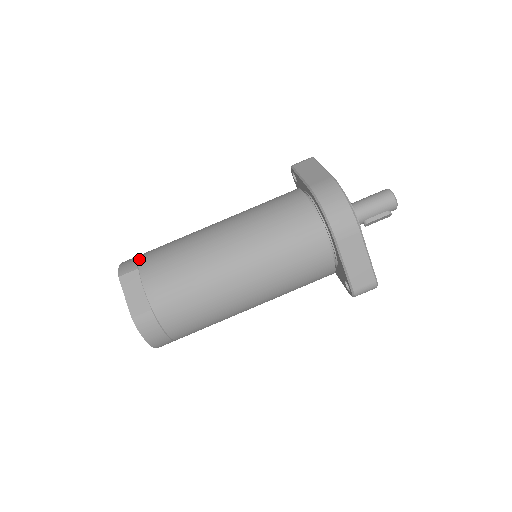
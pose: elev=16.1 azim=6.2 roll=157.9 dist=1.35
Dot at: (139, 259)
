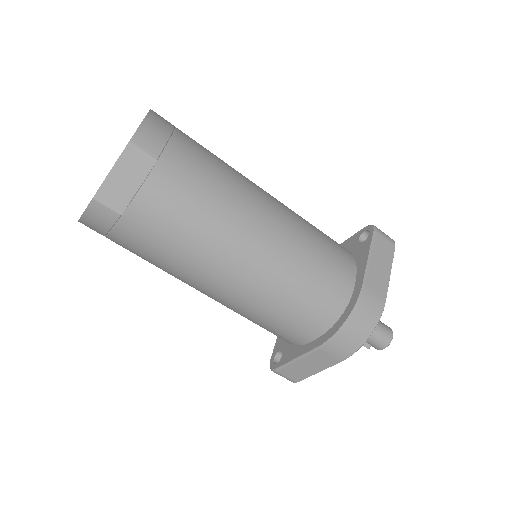
Dot at: (169, 146)
